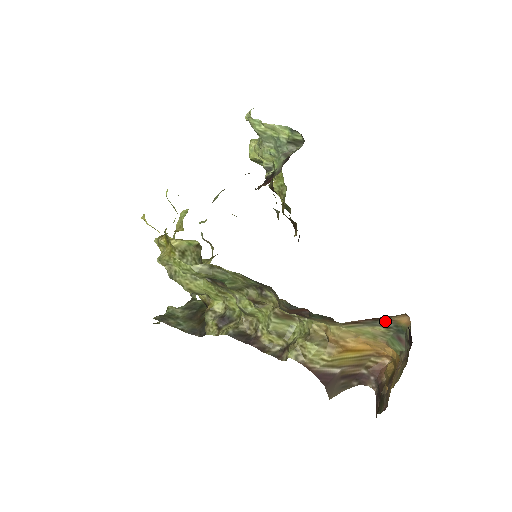
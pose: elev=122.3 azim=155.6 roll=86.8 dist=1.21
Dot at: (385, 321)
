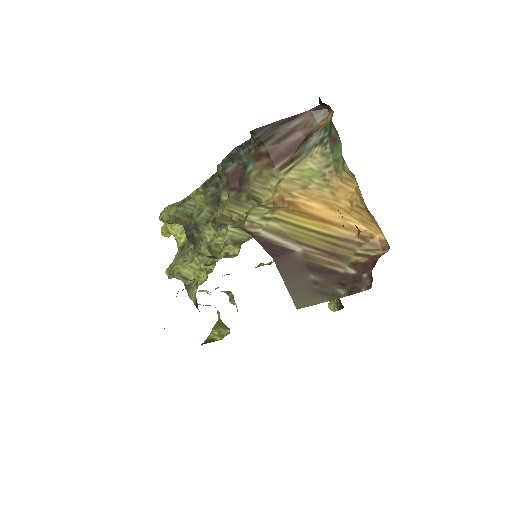
Dot at: (315, 134)
